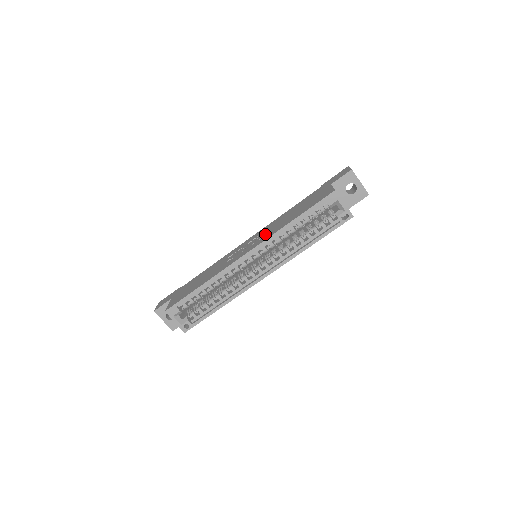
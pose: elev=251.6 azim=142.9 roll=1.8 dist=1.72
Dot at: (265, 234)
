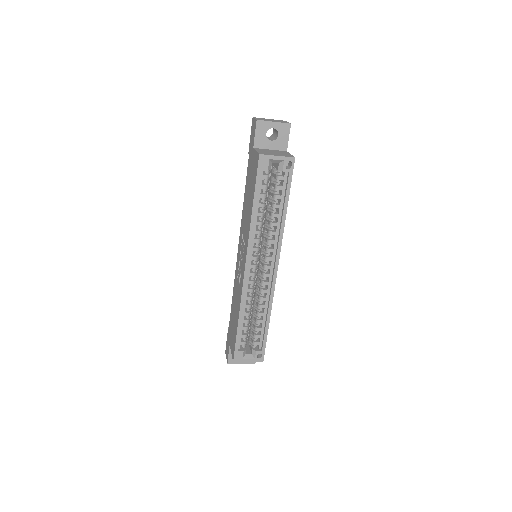
Dot at: occluded
